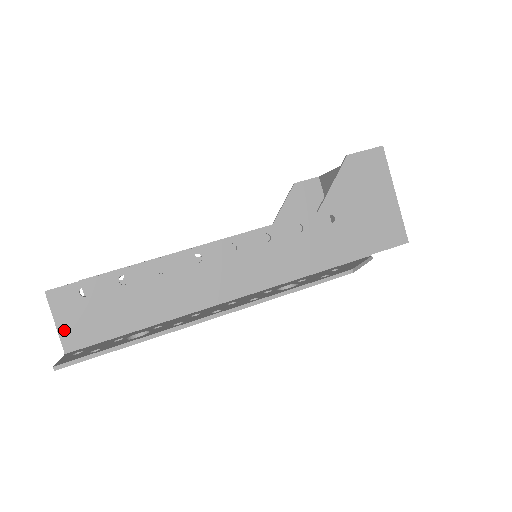
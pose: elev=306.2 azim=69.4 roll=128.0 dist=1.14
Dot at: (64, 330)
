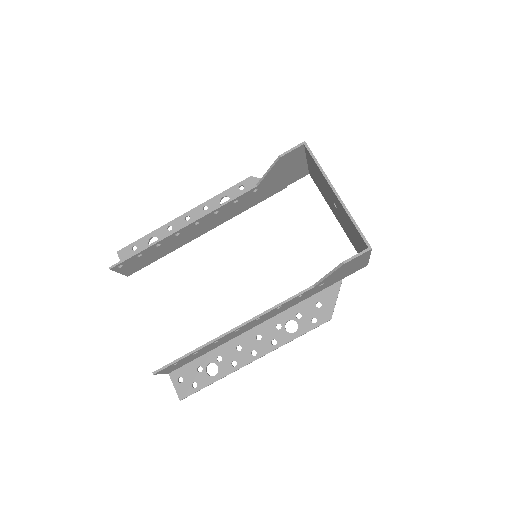
Dot at: (166, 372)
